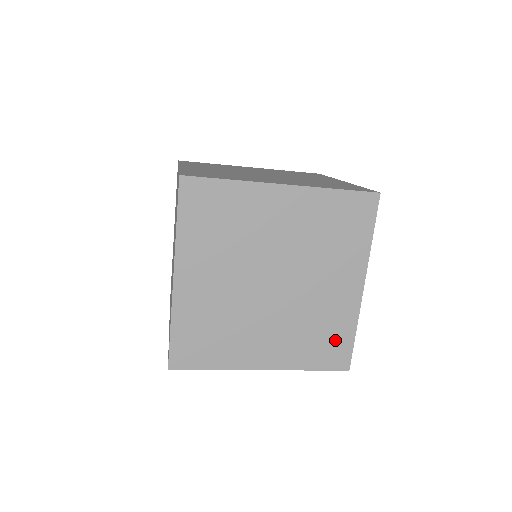
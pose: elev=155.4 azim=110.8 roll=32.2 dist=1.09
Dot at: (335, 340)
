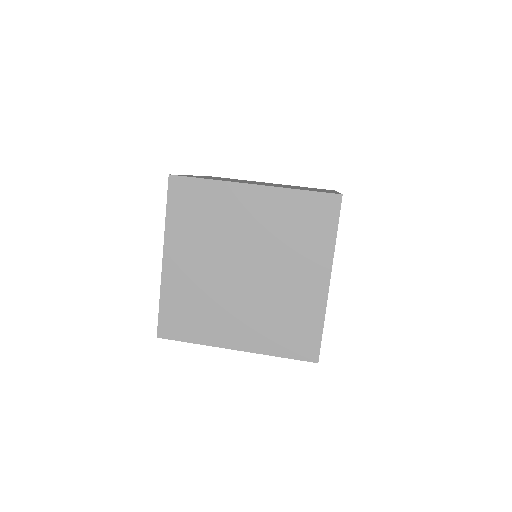
Dot at: (303, 331)
